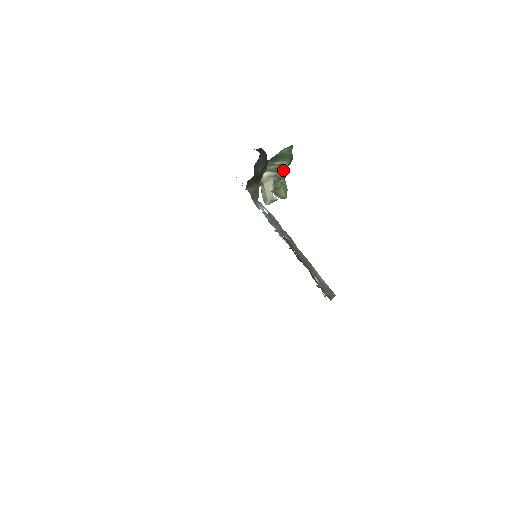
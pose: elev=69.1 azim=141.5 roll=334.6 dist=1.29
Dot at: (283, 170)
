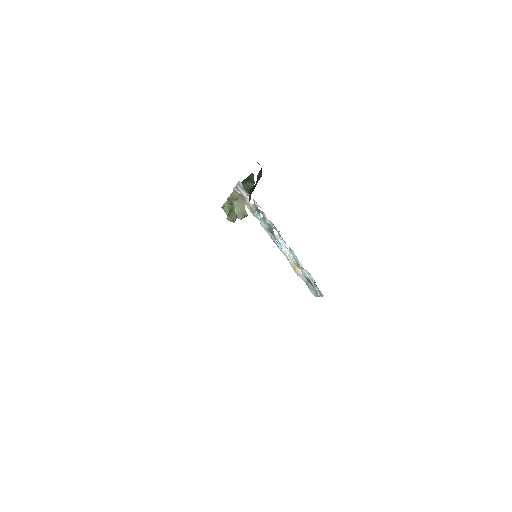
Dot at: occluded
